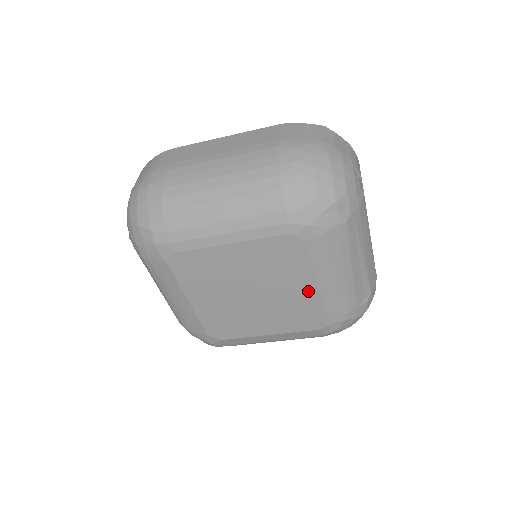
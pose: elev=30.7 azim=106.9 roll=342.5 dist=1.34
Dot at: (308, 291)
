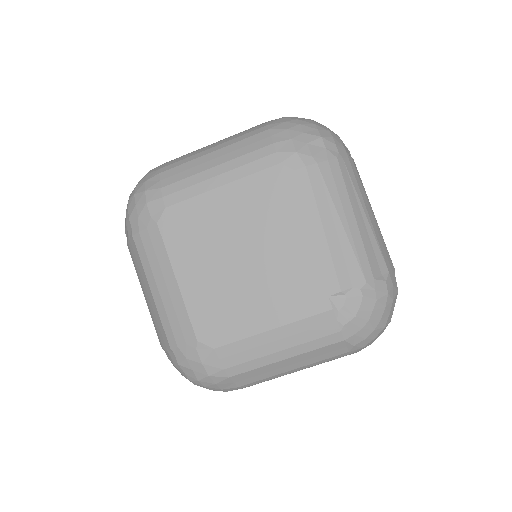
Dot at: (309, 242)
